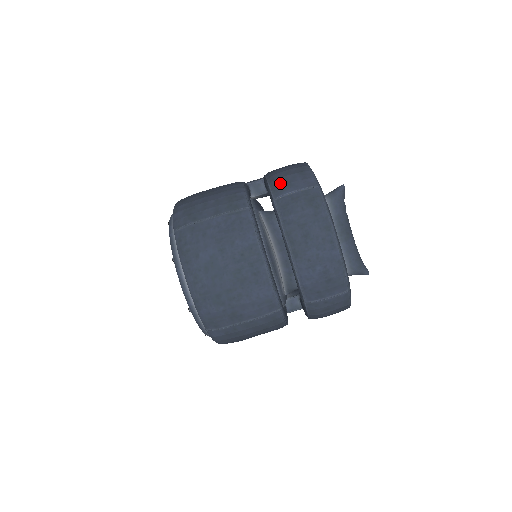
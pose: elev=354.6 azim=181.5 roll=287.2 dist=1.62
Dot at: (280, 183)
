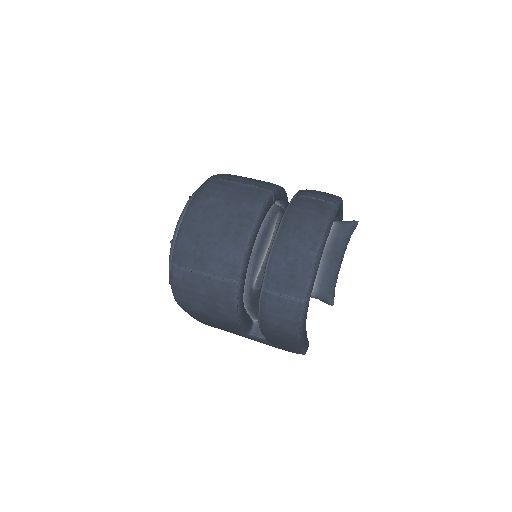
Dot at: (308, 191)
